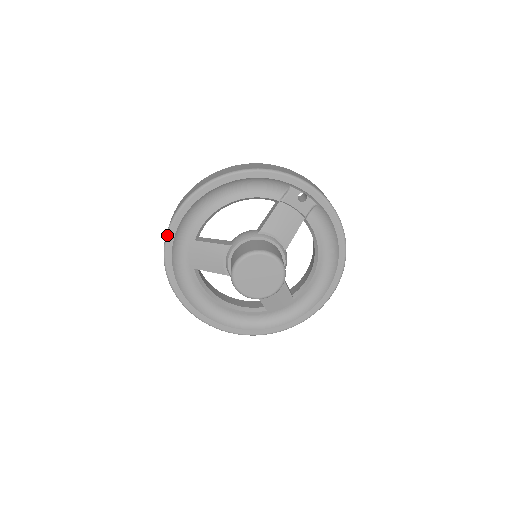
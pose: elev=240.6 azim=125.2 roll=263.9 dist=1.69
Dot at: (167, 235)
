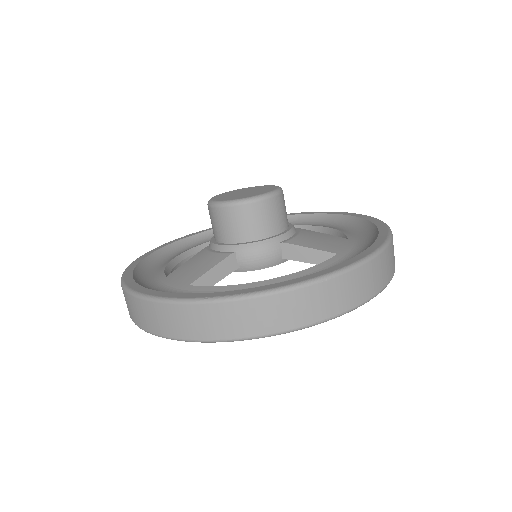
Dot at: (123, 284)
